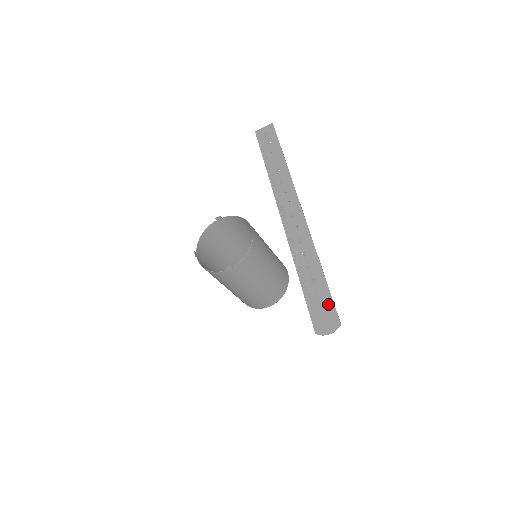
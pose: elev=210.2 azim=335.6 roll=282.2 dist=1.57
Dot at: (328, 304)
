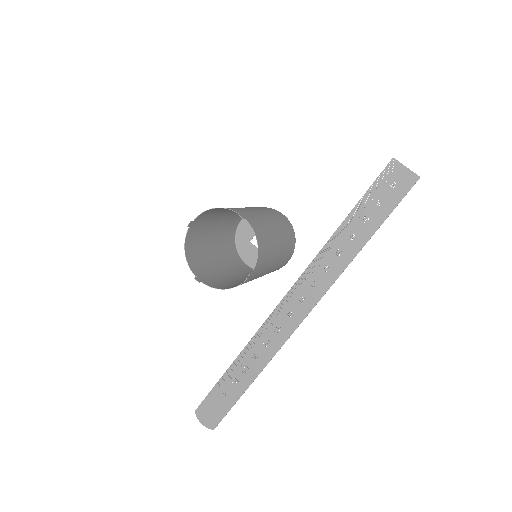
Dot at: (223, 410)
